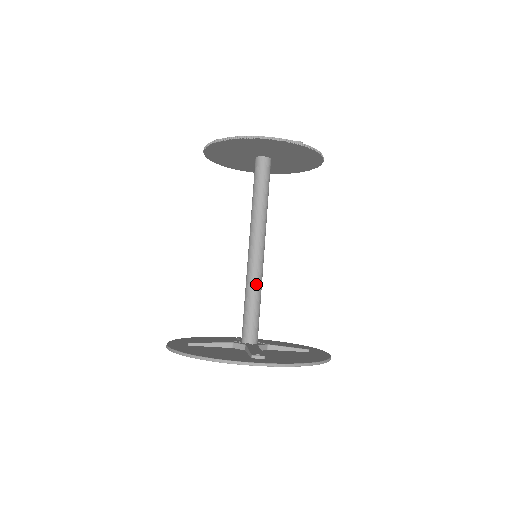
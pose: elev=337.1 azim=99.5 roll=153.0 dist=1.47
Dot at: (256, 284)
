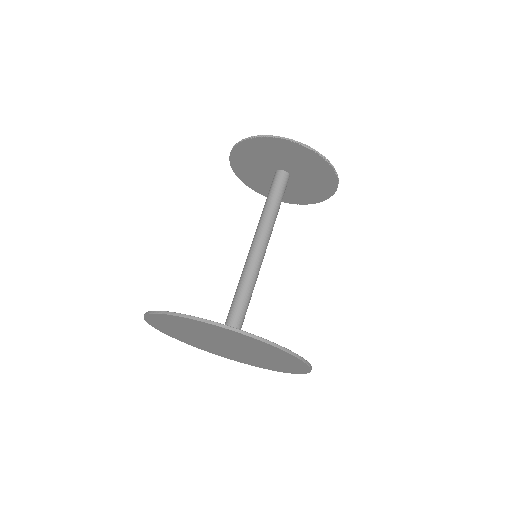
Dot at: (244, 278)
